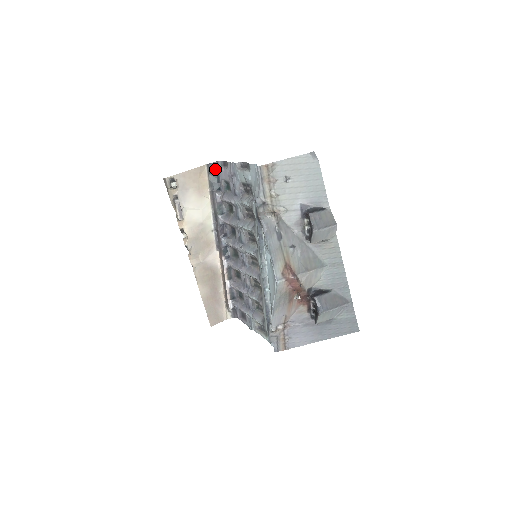
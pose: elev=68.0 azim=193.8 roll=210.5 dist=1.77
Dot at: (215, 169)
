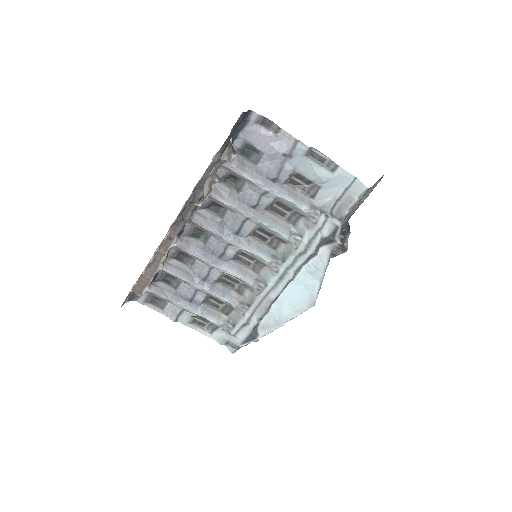
Dot at: (243, 120)
